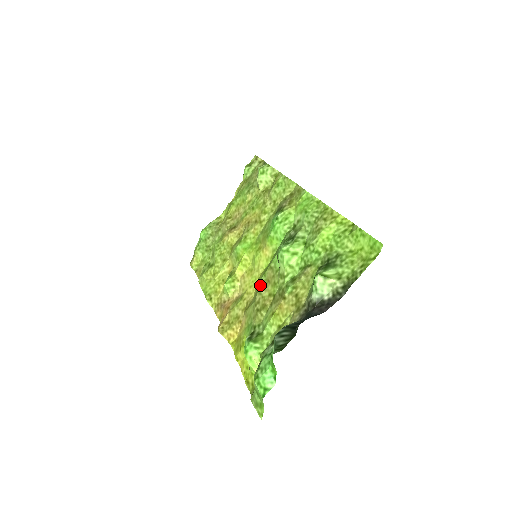
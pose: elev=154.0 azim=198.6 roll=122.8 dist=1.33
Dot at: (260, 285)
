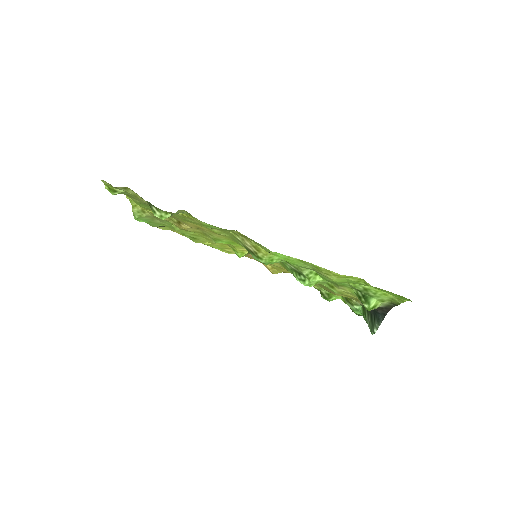
Dot at: occluded
